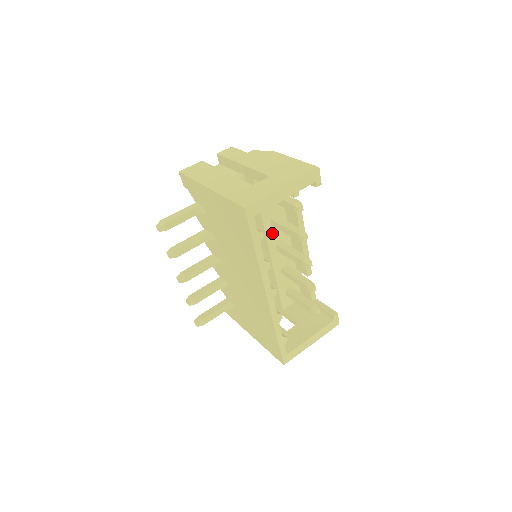
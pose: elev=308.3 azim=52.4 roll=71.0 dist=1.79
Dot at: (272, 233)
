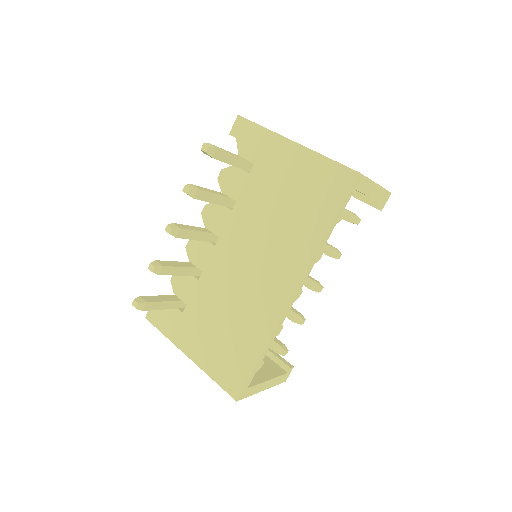
Dot at: occluded
